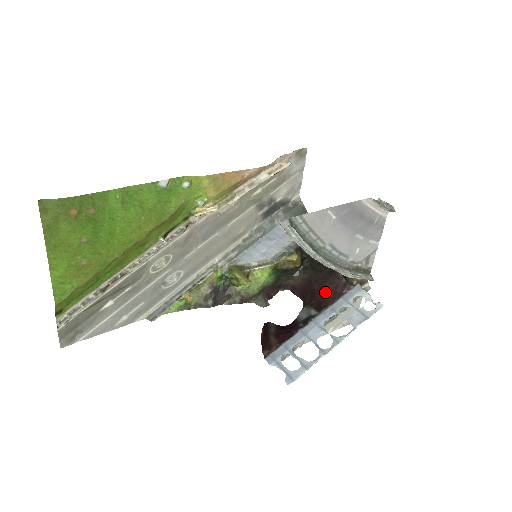
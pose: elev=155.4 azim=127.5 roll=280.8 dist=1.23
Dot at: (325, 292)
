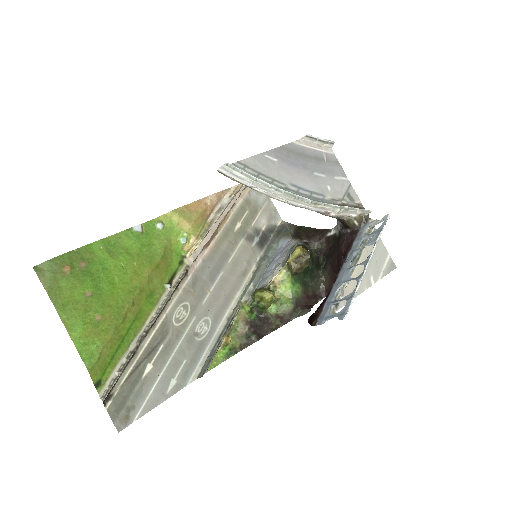
Dot at: (341, 253)
